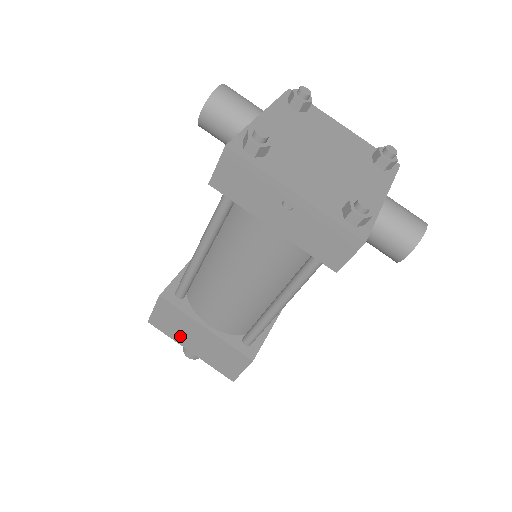
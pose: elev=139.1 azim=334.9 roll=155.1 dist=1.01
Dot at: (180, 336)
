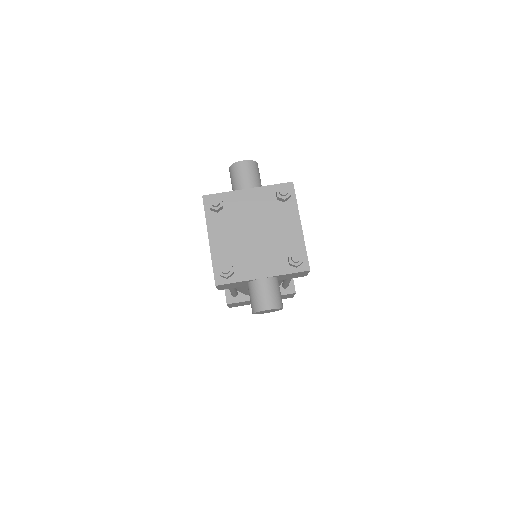
Dot at: occluded
